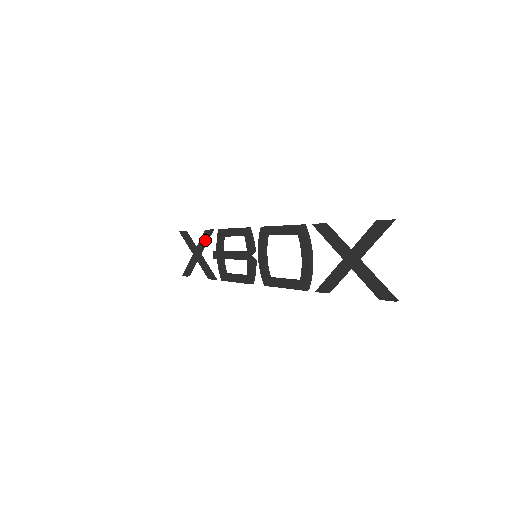
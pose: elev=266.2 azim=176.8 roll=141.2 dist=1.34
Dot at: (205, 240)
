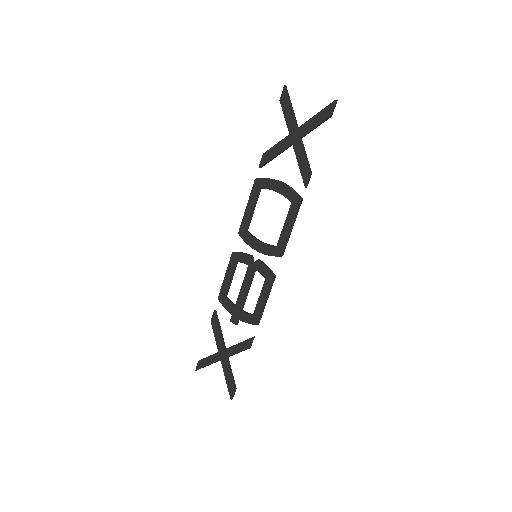
Dot at: (217, 328)
